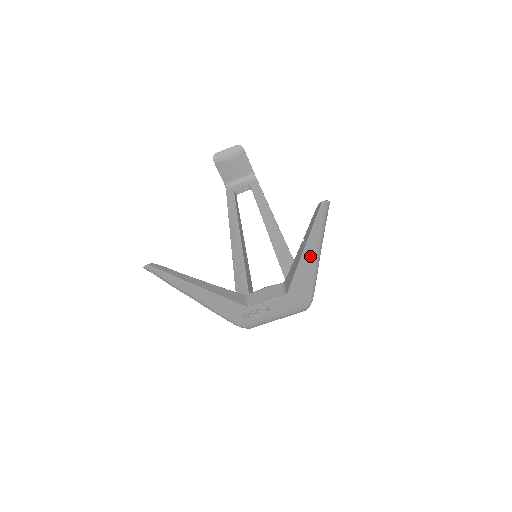
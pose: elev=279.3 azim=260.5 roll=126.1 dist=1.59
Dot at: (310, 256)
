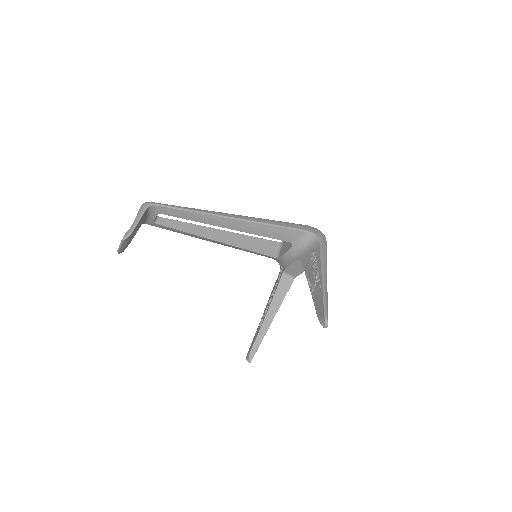
Dot at: occluded
